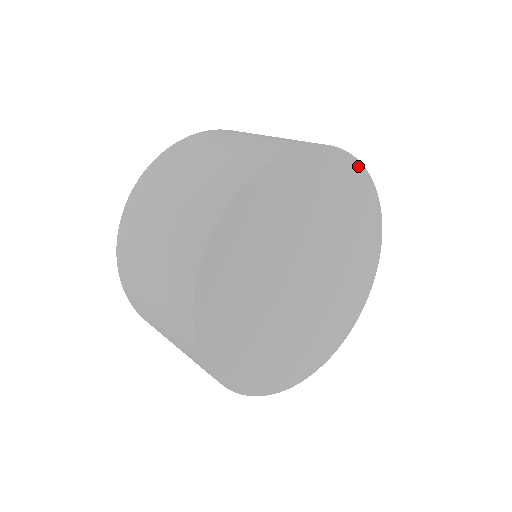
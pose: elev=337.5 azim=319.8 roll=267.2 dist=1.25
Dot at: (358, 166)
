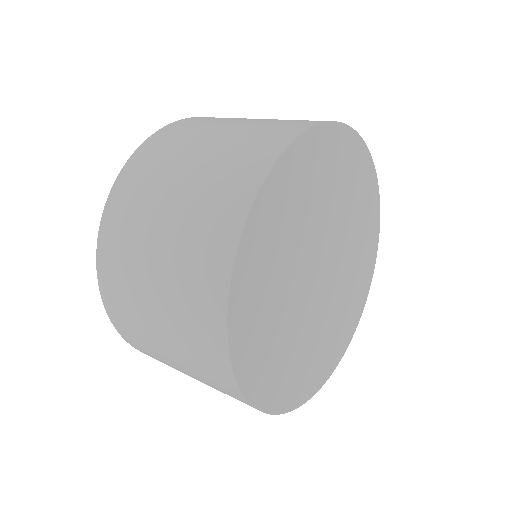
Dot at: (296, 144)
